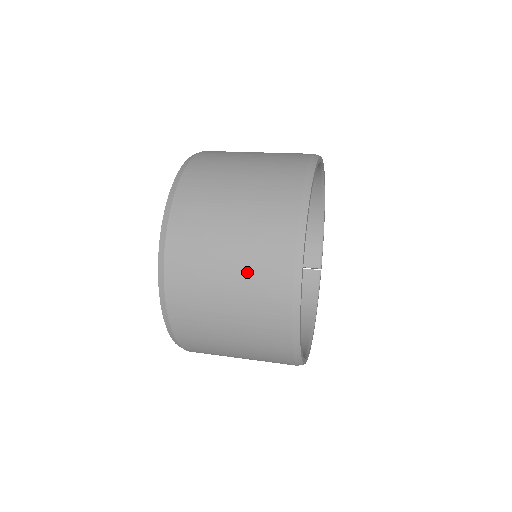
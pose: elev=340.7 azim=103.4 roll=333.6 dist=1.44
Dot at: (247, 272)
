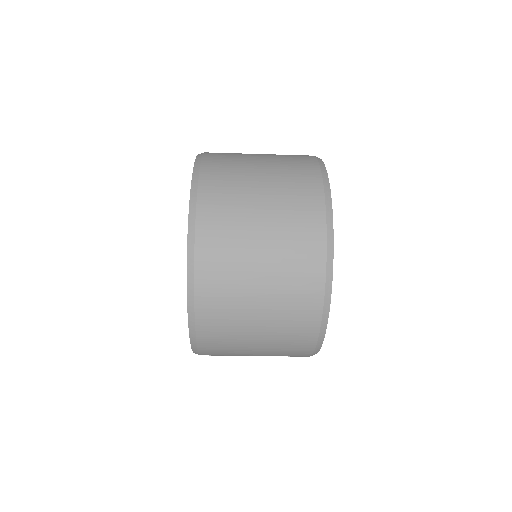
Dot at: occluded
